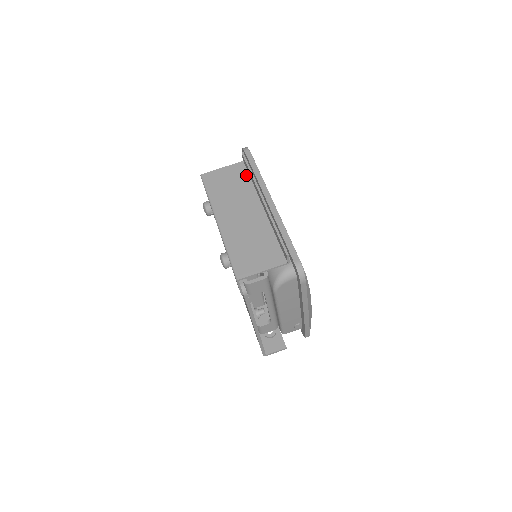
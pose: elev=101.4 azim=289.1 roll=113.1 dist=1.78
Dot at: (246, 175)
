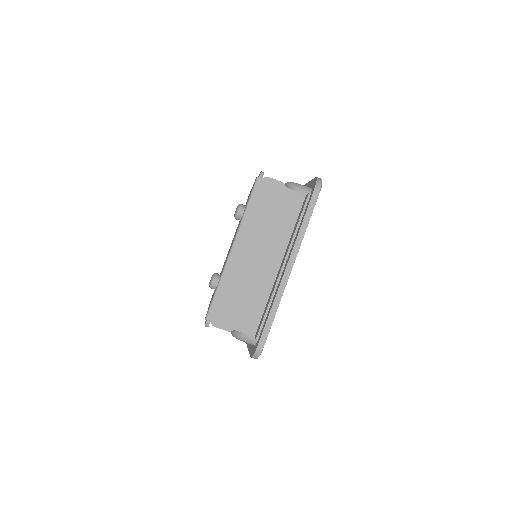
Dot at: (295, 215)
